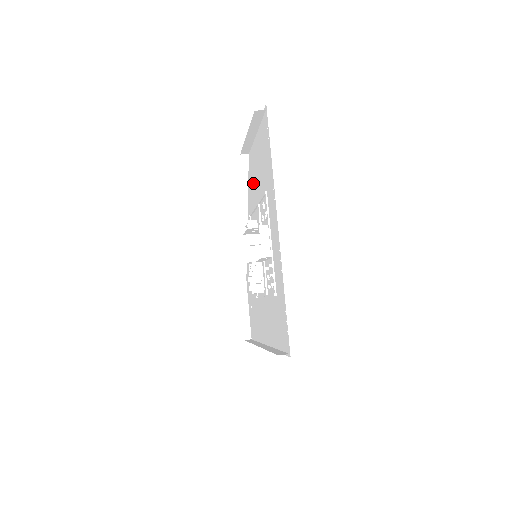
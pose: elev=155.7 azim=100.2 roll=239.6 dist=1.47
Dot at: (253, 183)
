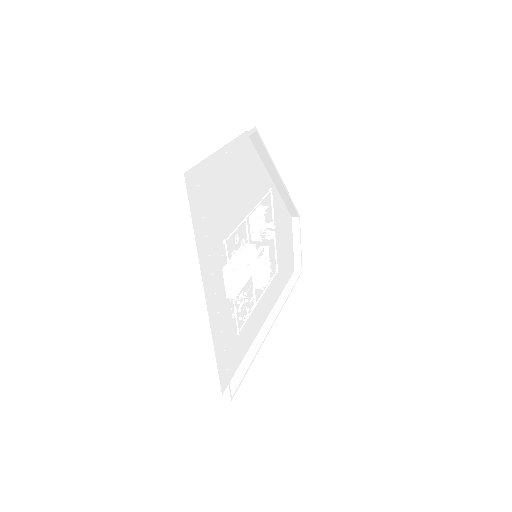
Dot at: occluded
